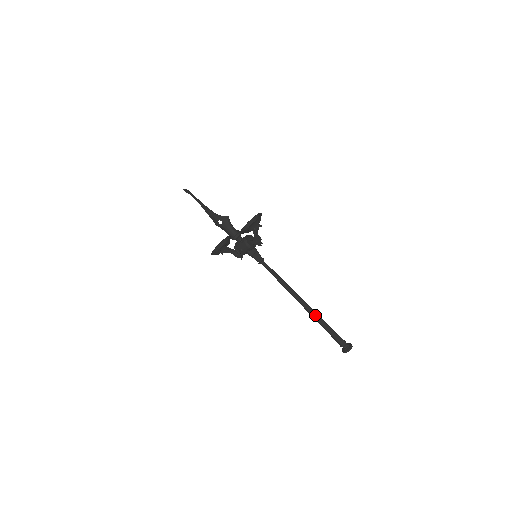
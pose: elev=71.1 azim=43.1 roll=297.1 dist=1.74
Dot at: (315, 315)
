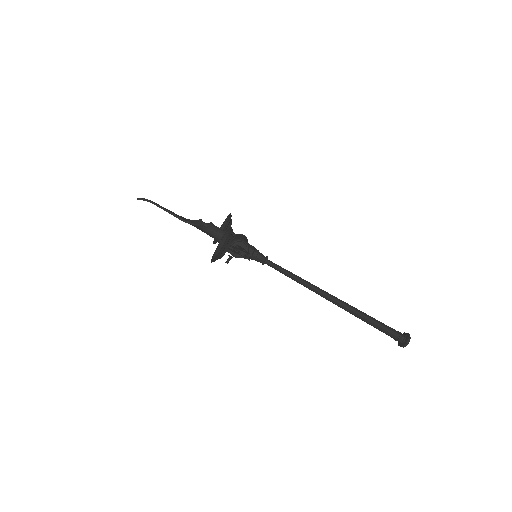
Dot at: (350, 312)
